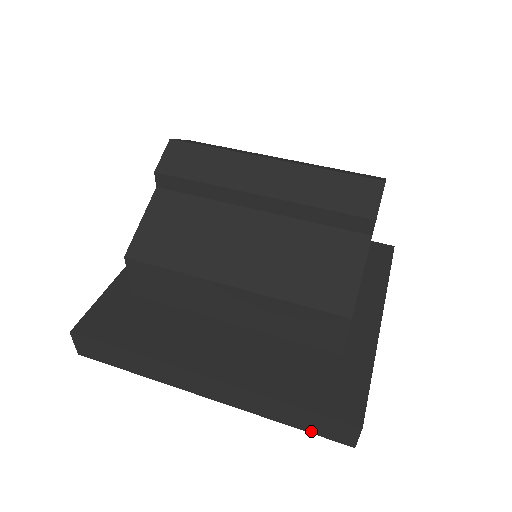
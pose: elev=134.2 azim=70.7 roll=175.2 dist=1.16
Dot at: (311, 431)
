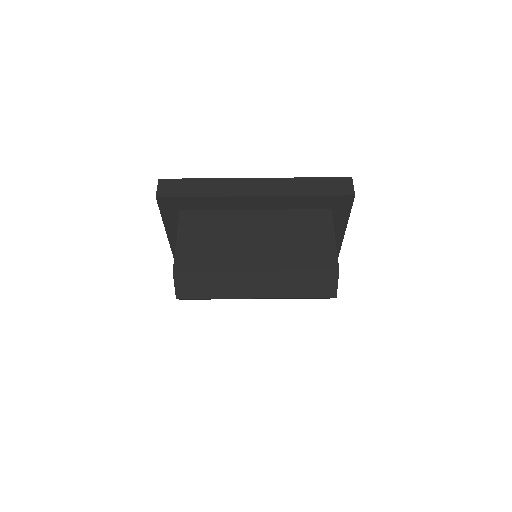
Dot at: occluded
